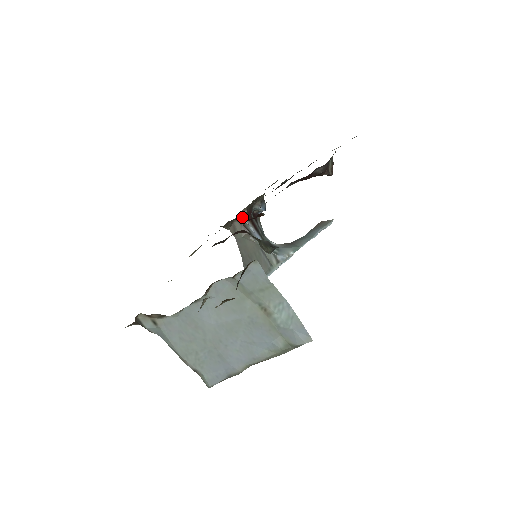
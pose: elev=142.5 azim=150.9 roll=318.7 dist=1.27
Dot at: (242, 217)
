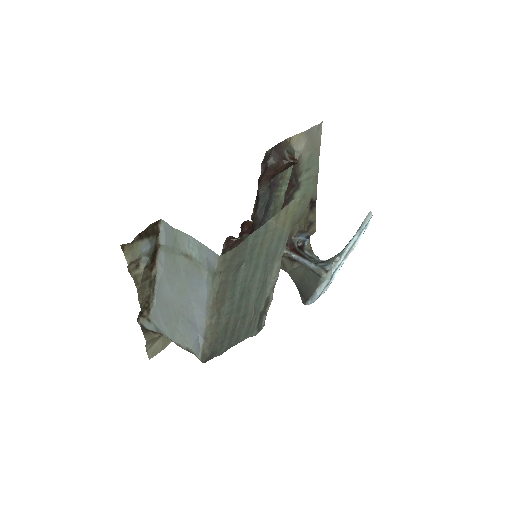
Dot at: occluded
